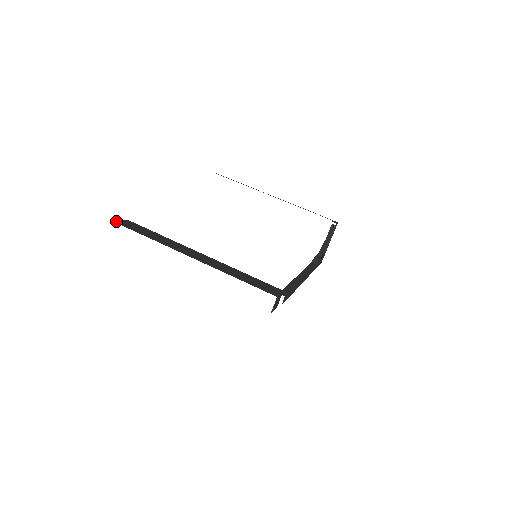
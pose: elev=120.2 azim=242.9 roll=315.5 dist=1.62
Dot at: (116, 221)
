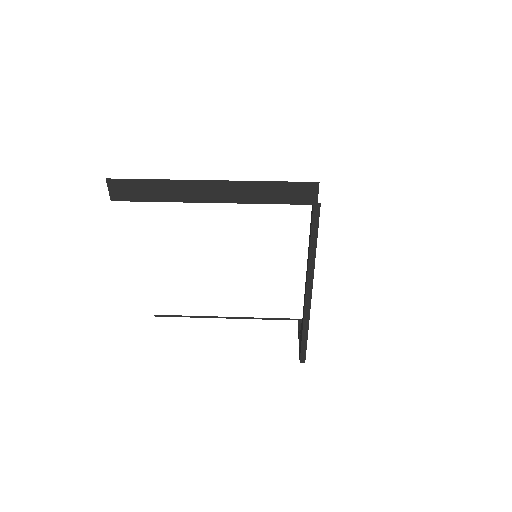
Dot at: occluded
